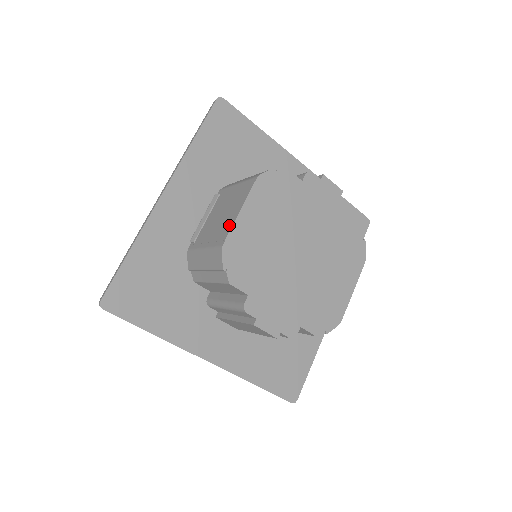
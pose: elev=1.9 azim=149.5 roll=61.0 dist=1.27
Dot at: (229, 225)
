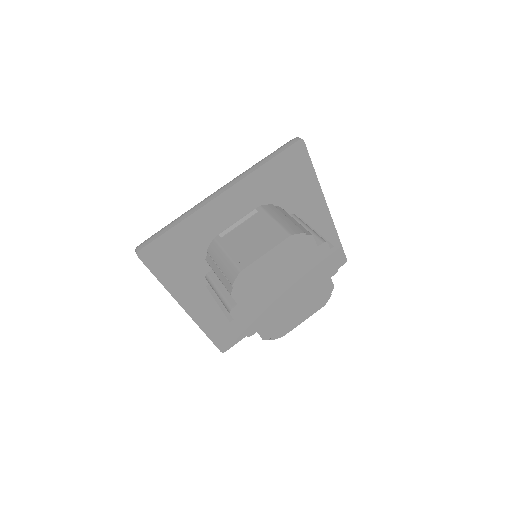
Dot at: (253, 257)
